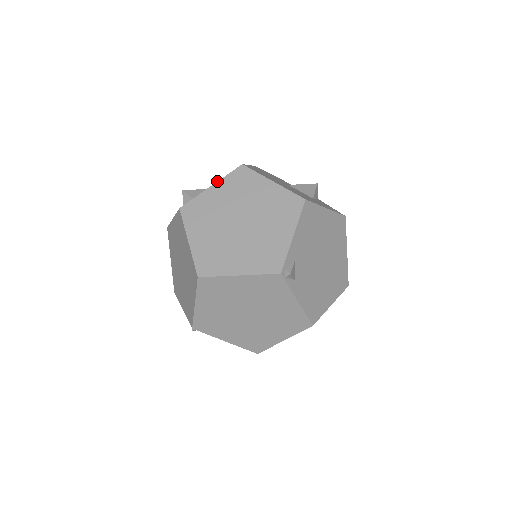
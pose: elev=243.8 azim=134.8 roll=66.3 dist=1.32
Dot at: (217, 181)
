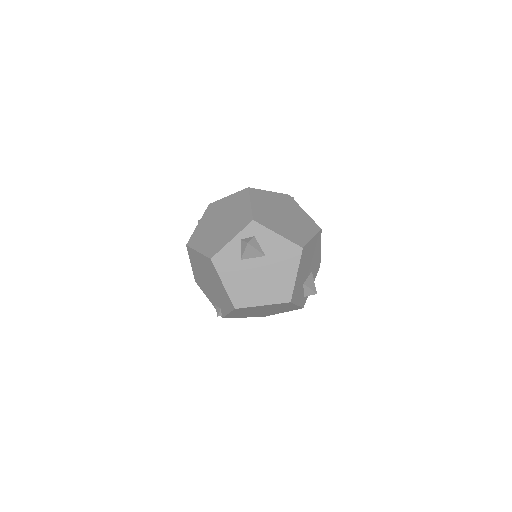
Dot at: occluded
